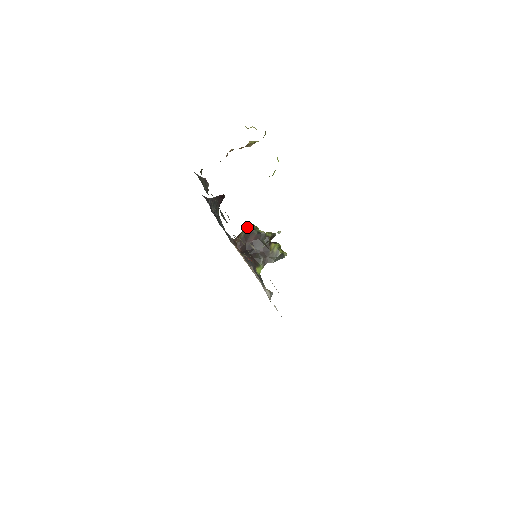
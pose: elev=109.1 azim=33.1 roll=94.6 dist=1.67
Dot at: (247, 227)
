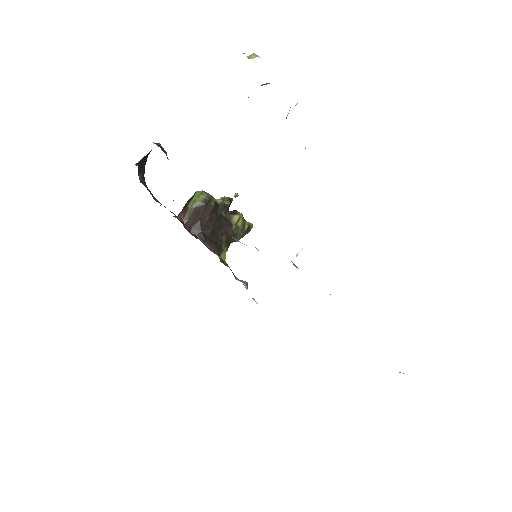
Dot at: (197, 197)
